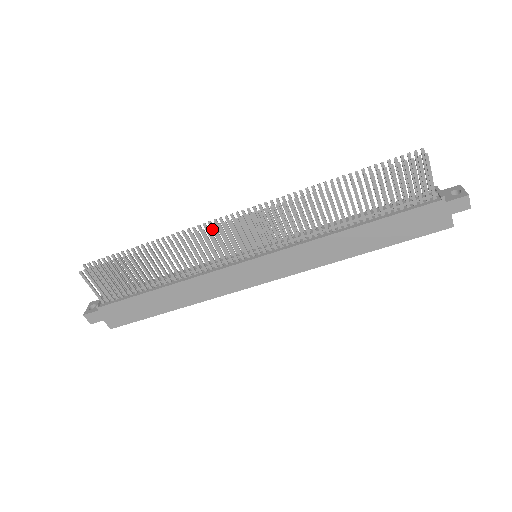
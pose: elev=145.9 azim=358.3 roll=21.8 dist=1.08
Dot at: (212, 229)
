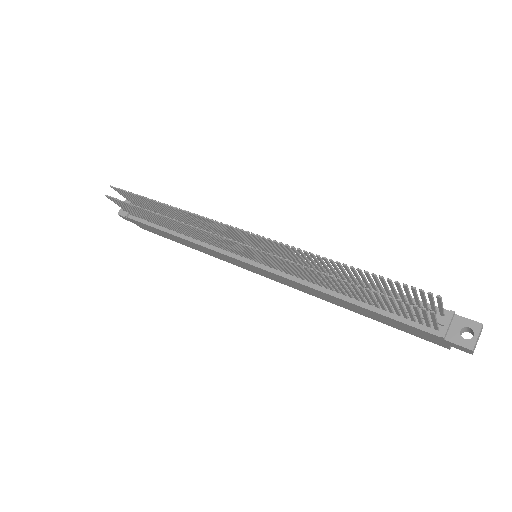
Dot at: (215, 224)
